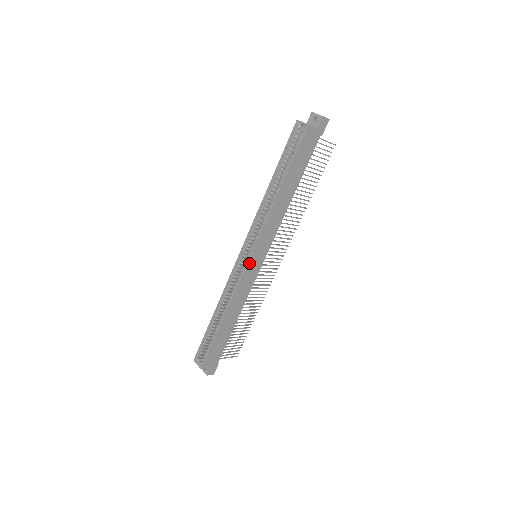
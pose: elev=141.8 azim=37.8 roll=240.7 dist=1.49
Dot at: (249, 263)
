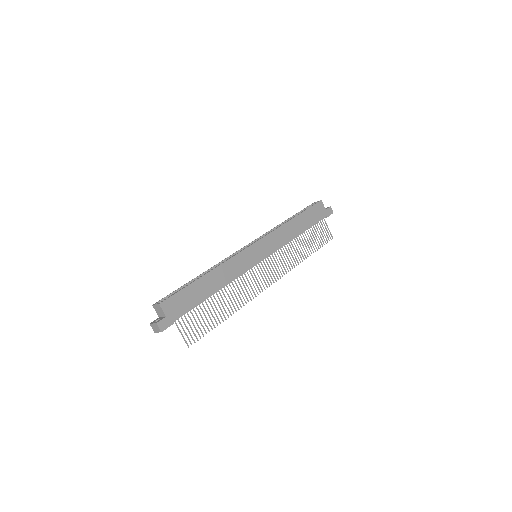
Dot at: (251, 248)
